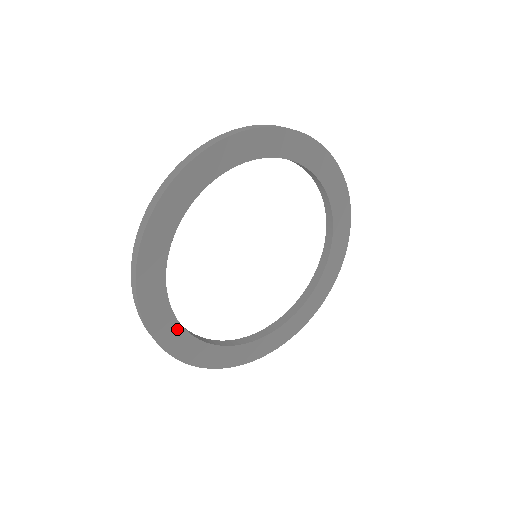
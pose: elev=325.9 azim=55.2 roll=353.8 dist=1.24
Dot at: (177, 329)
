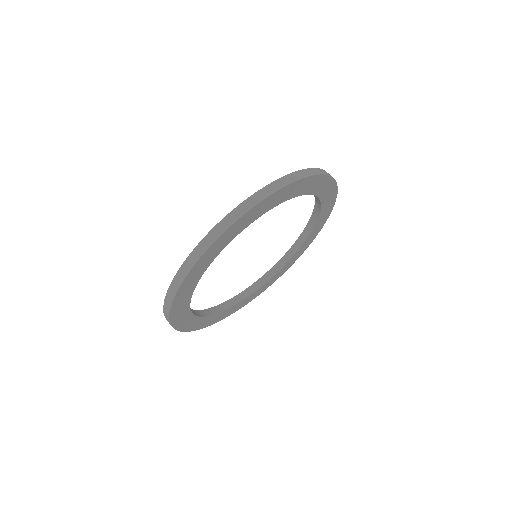
Dot at: (199, 320)
